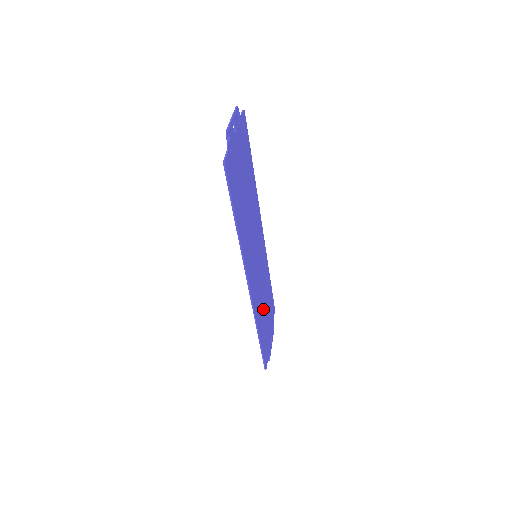
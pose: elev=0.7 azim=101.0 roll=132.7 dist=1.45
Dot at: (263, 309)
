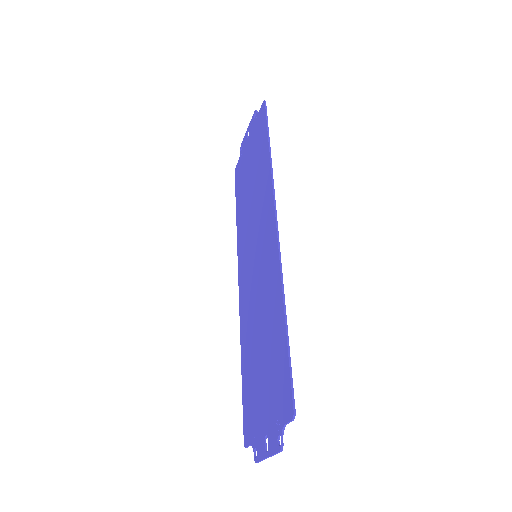
Dot at: (266, 333)
